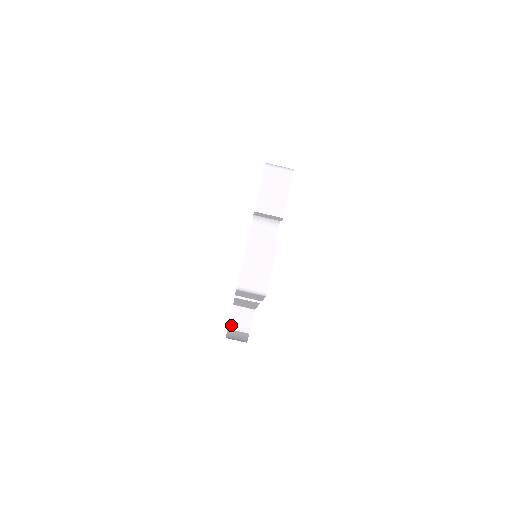
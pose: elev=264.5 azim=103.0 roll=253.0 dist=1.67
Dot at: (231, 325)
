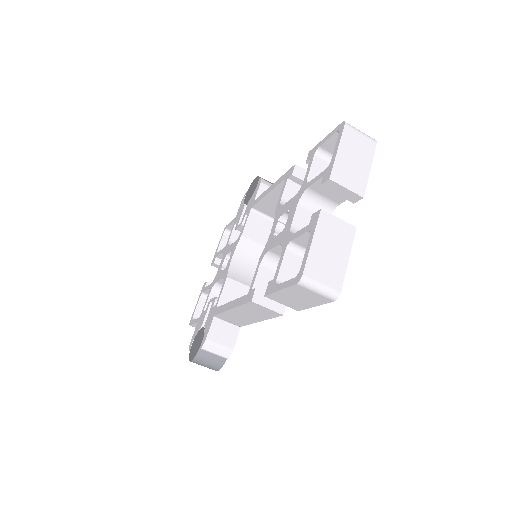
Dot at: (207, 344)
